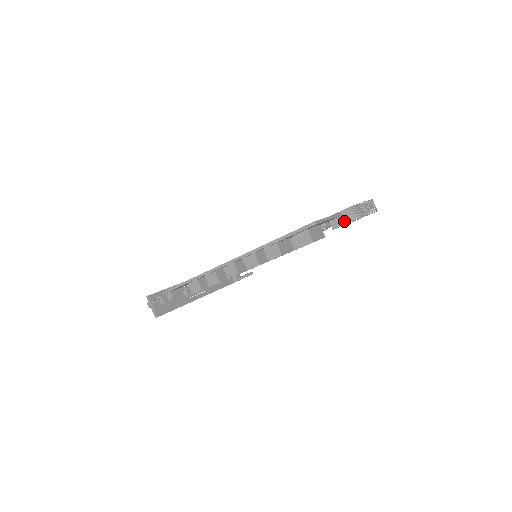
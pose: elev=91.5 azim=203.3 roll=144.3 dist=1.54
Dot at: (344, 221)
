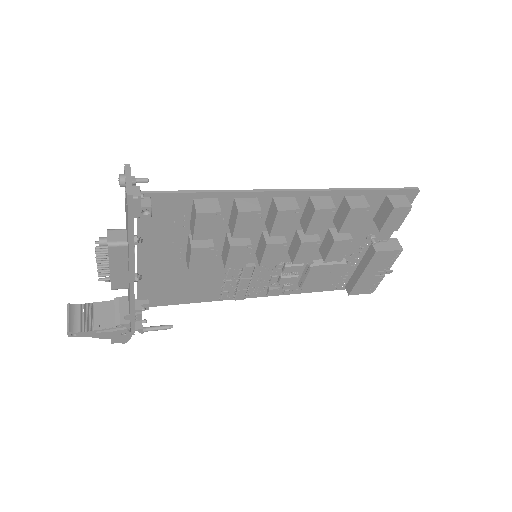
Dot at: (390, 247)
